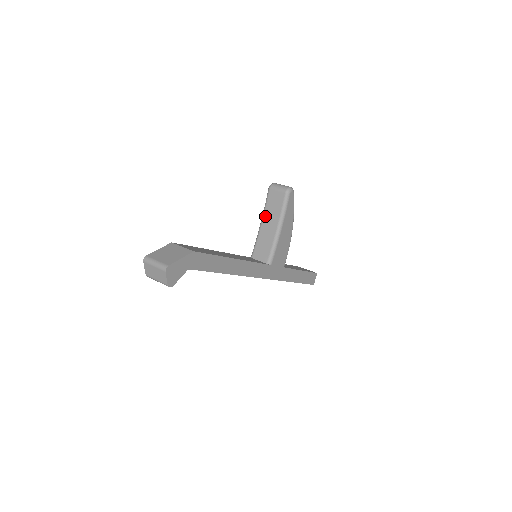
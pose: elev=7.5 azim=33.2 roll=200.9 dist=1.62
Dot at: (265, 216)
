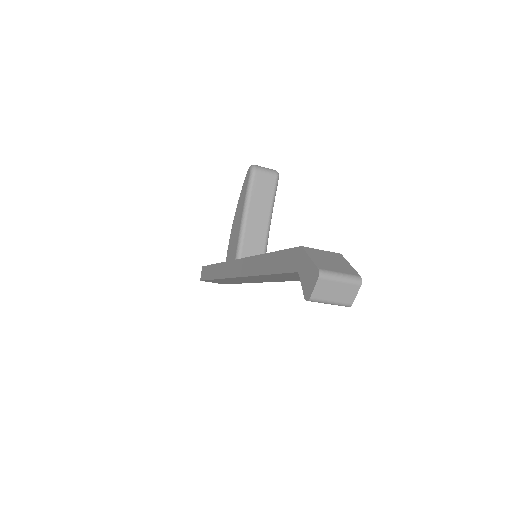
Dot at: (251, 205)
